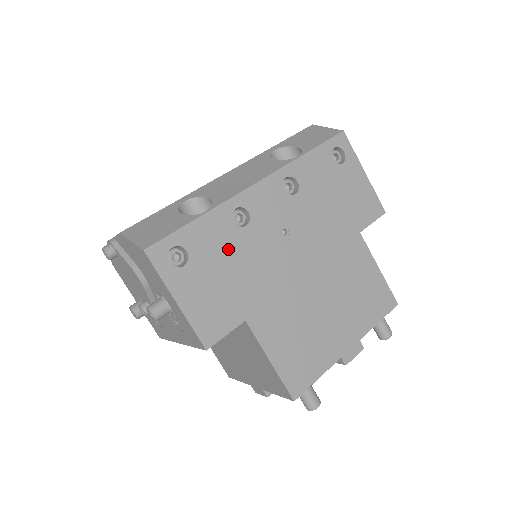
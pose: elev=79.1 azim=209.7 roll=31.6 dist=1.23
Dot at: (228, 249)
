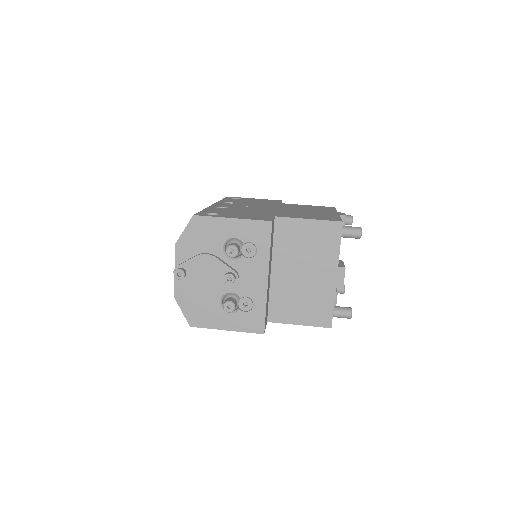
Dot at: (231, 211)
